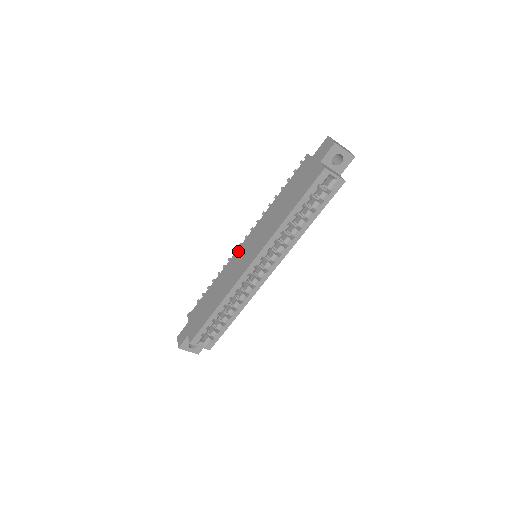
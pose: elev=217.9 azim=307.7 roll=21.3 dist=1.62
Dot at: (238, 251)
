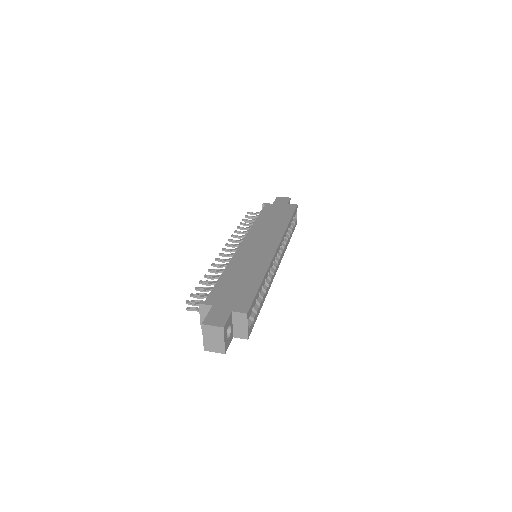
Dot at: (242, 247)
